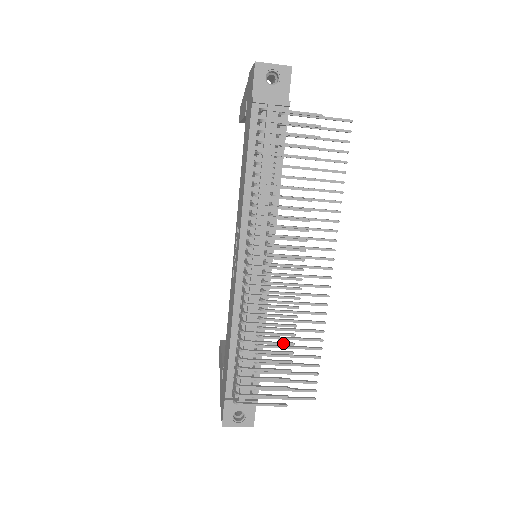
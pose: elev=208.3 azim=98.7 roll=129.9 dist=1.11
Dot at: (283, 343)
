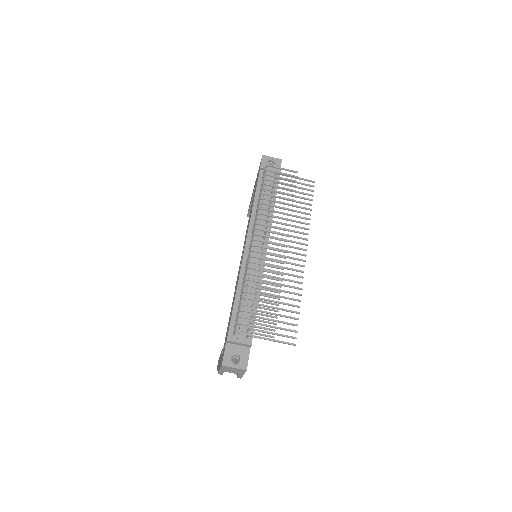
Dot at: (273, 290)
